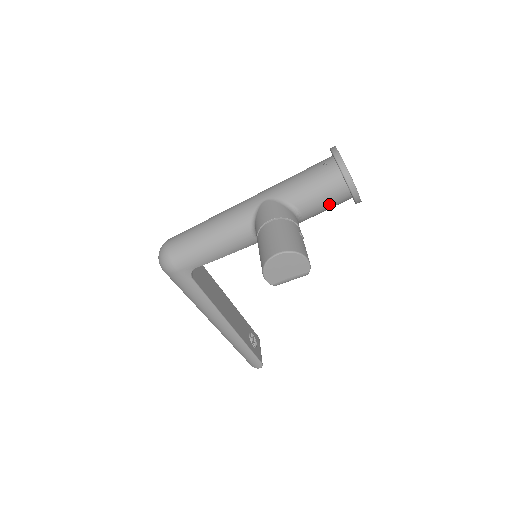
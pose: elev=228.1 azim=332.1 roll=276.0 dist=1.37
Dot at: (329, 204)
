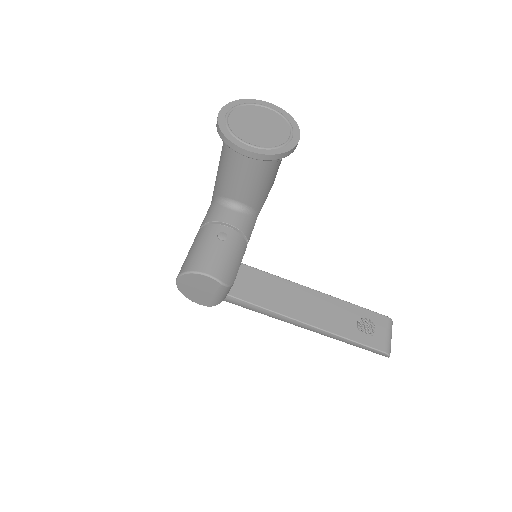
Dot at: (254, 177)
